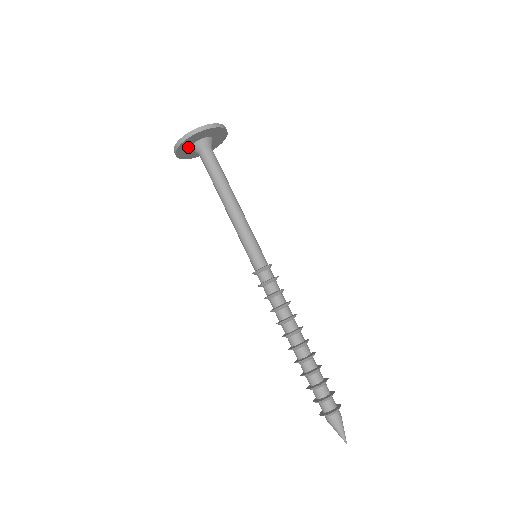
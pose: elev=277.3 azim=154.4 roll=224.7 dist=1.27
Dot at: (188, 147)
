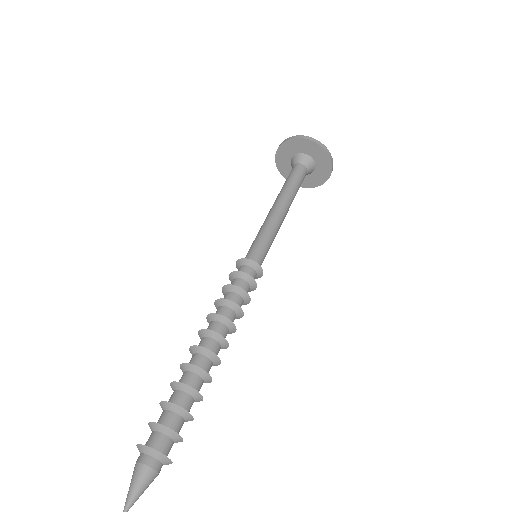
Dot at: (288, 163)
